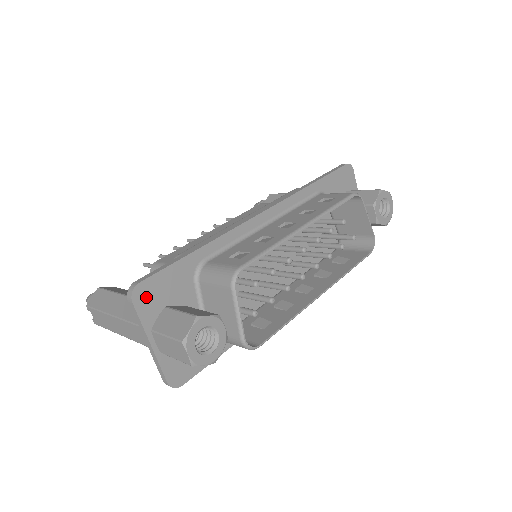
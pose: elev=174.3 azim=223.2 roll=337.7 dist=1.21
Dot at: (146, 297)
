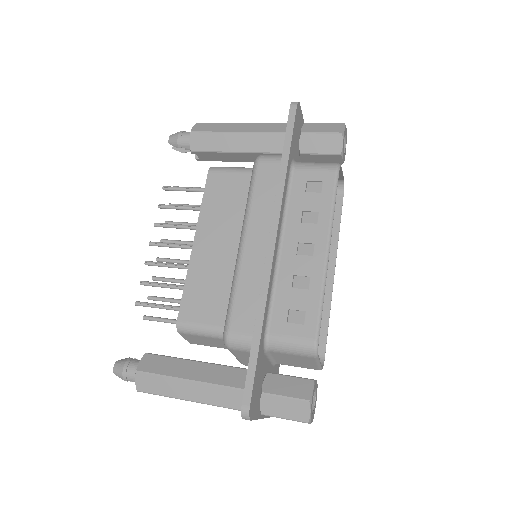
Dot at: (254, 406)
